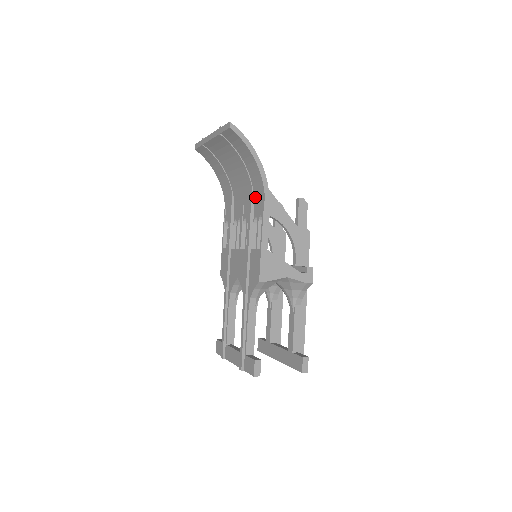
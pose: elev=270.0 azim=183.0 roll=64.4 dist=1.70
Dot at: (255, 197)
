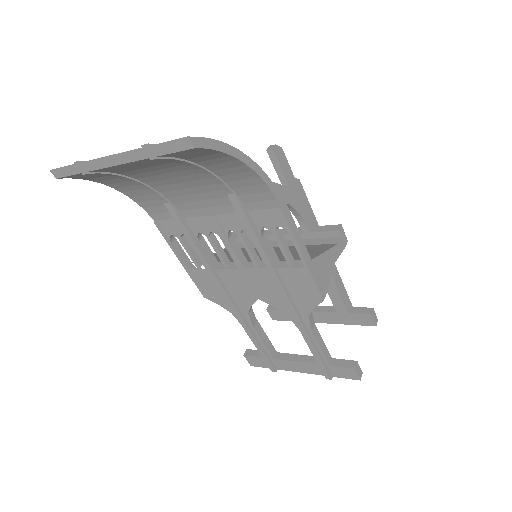
Dot at: (247, 204)
